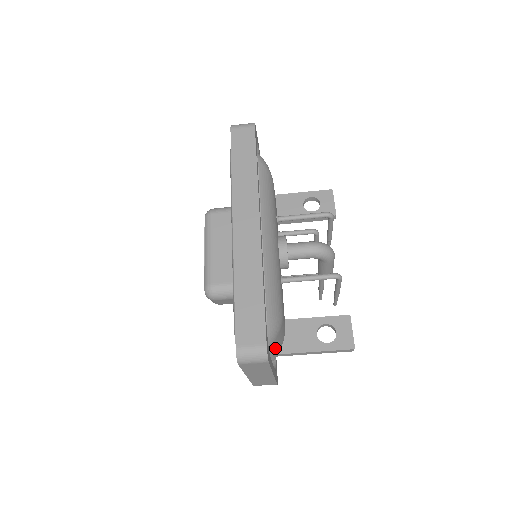
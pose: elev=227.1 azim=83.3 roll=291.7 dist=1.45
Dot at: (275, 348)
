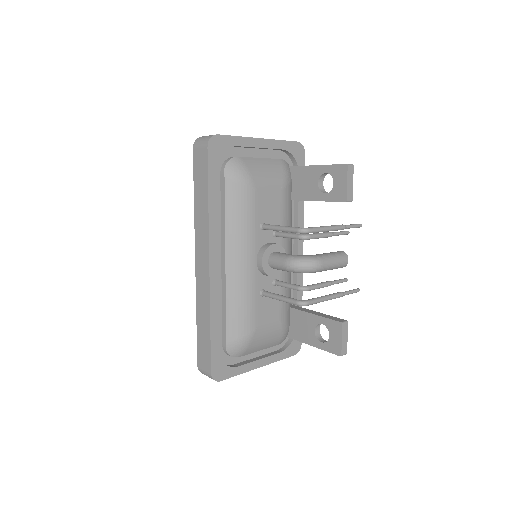
Dot at: (261, 348)
